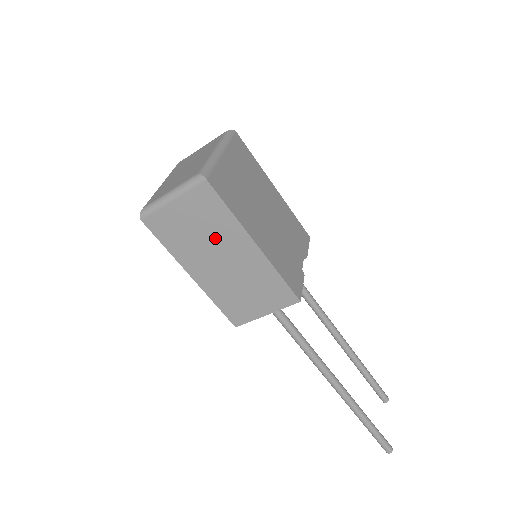
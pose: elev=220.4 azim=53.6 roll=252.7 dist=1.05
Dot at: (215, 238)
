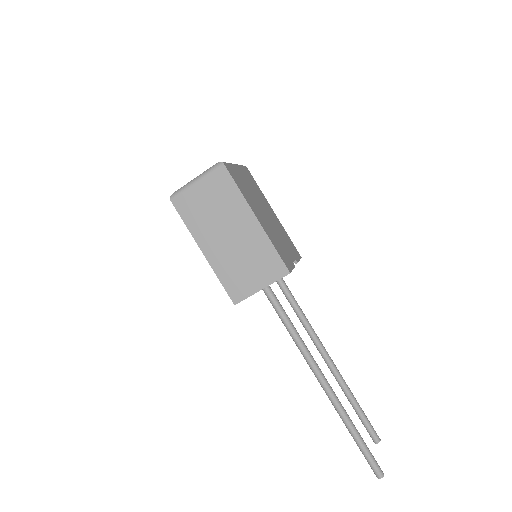
Dot at: (225, 214)
